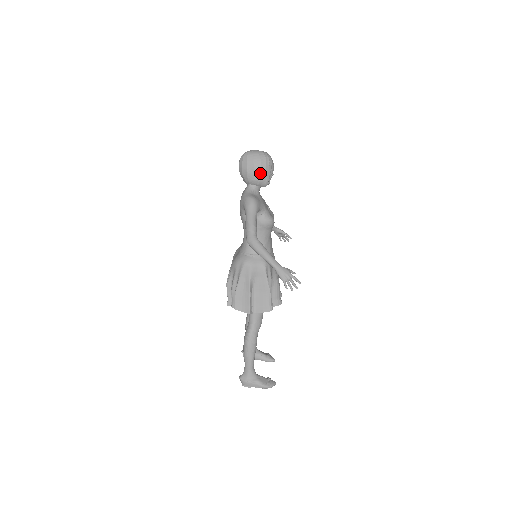
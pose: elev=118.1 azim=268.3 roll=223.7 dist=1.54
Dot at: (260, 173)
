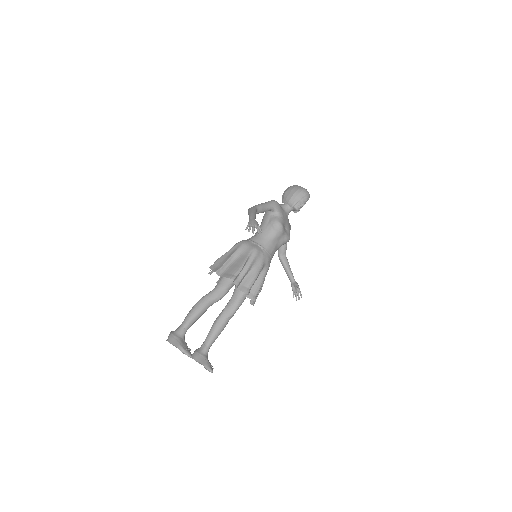
Dot at: (293, 194)
